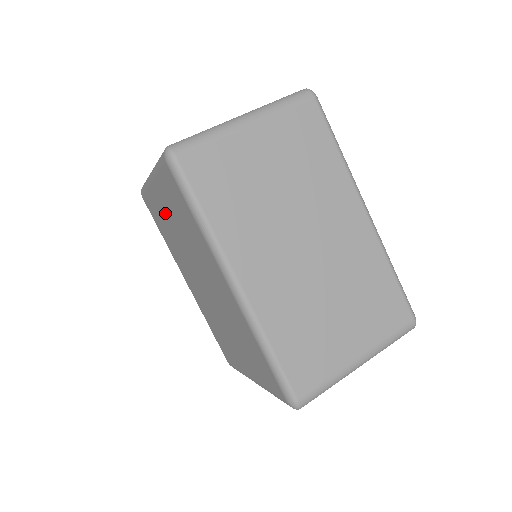
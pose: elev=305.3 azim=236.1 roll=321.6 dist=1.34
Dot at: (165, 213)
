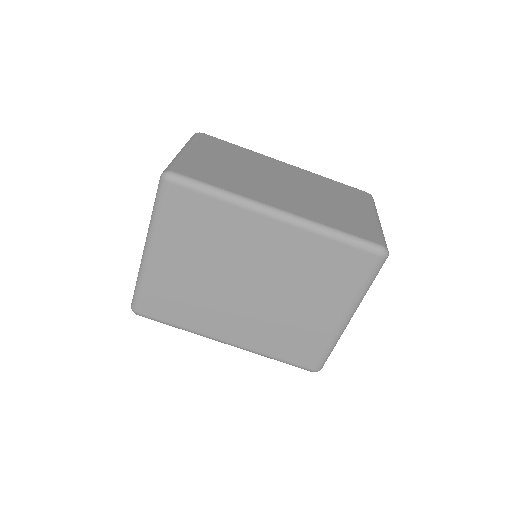
Dot at: (177, 269)
